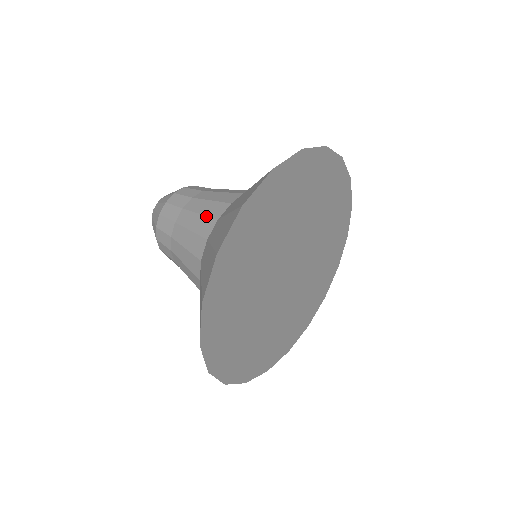
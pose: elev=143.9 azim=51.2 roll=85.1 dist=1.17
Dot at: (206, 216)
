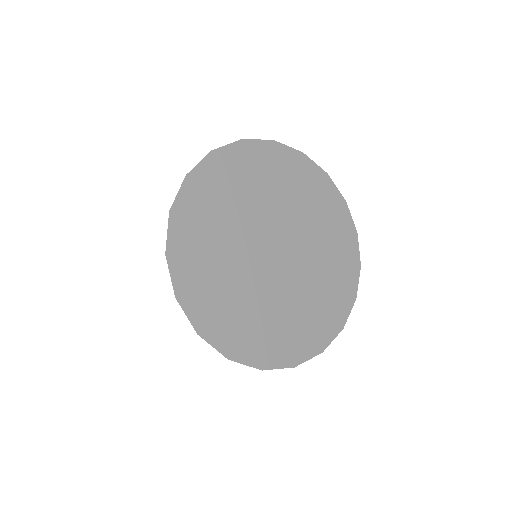
Dot at: occluded
